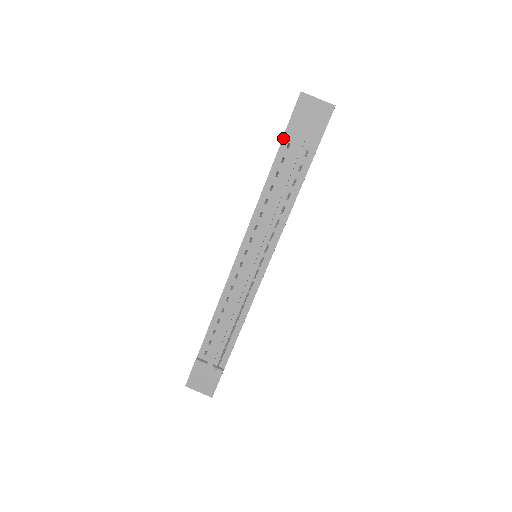
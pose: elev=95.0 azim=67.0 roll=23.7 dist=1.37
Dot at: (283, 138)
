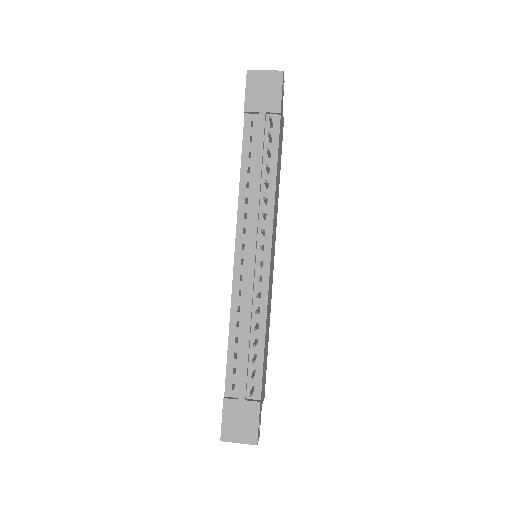
Dot at: (244, 119)
